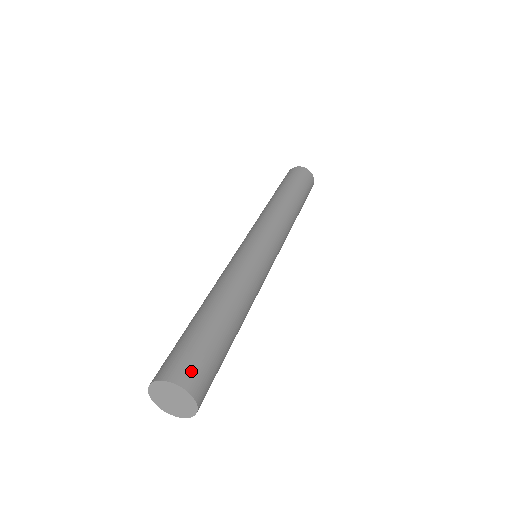
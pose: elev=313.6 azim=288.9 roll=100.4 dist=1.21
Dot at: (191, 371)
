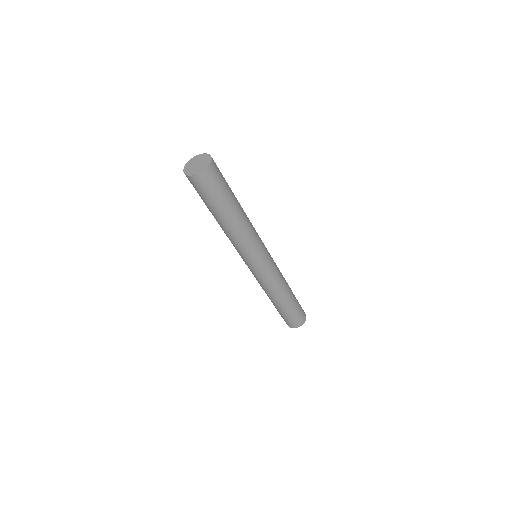
Dot at: occluded
